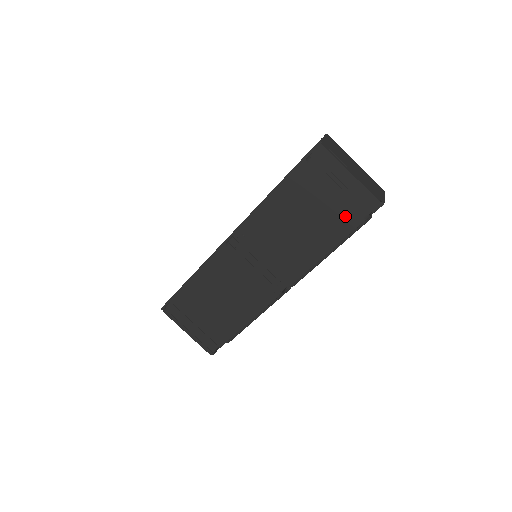
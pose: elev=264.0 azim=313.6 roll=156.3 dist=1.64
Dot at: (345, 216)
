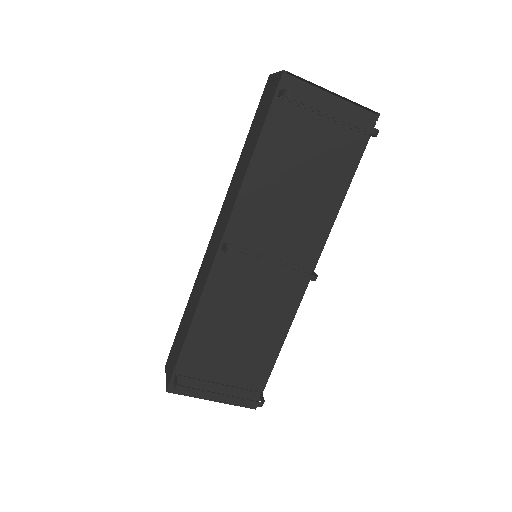
Dot at: (345, 149)
